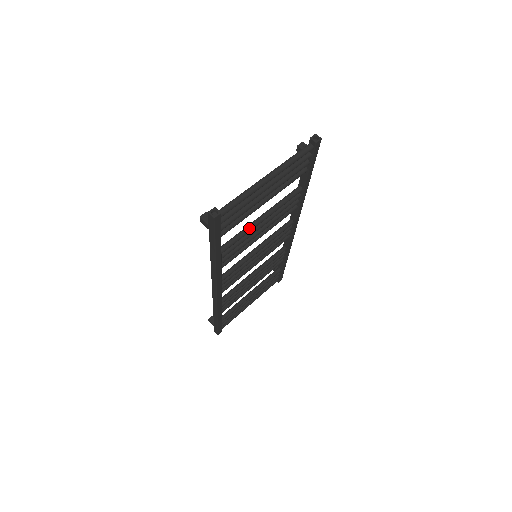
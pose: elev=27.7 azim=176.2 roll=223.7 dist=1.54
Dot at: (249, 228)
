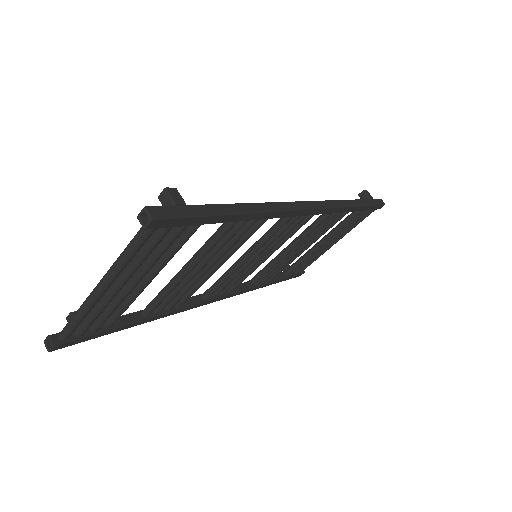
Dot at: (169, 287)
